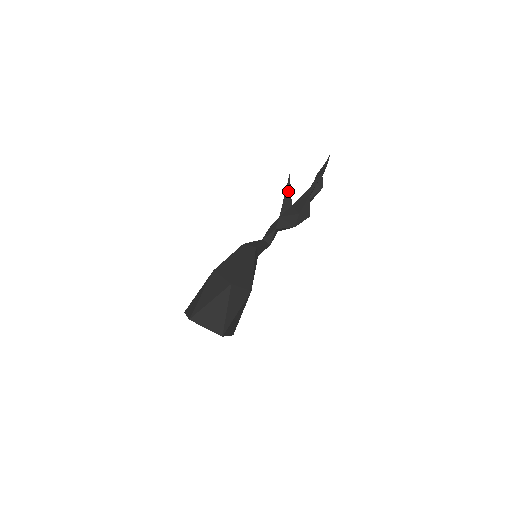
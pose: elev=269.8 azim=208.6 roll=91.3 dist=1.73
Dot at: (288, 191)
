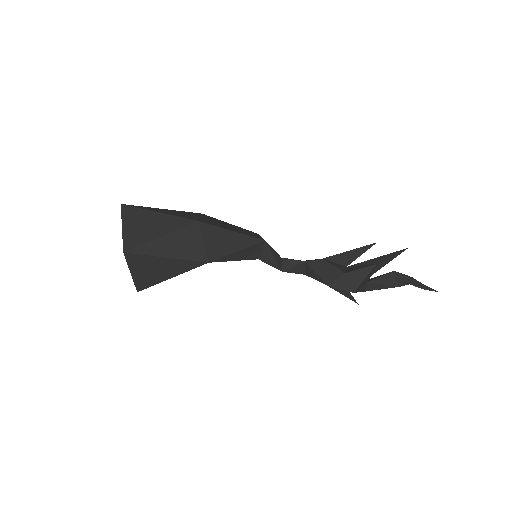
Dot at: (358, 252)
